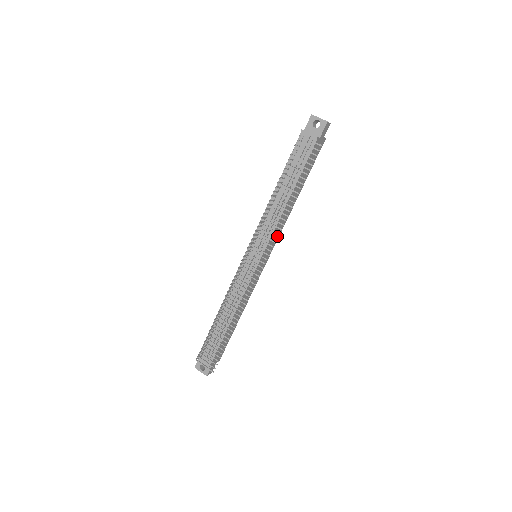
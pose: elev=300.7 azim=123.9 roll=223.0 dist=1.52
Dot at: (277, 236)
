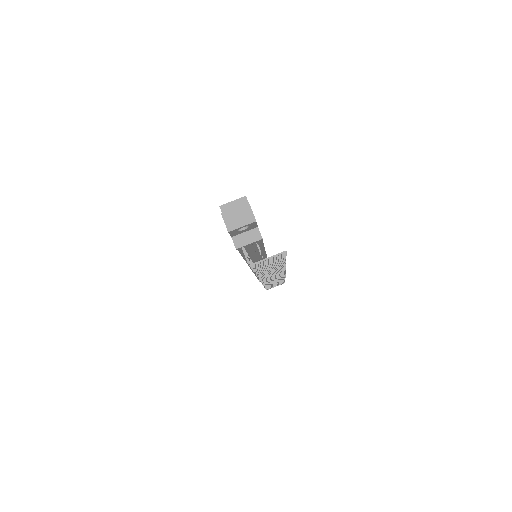
Dot at: occluded
